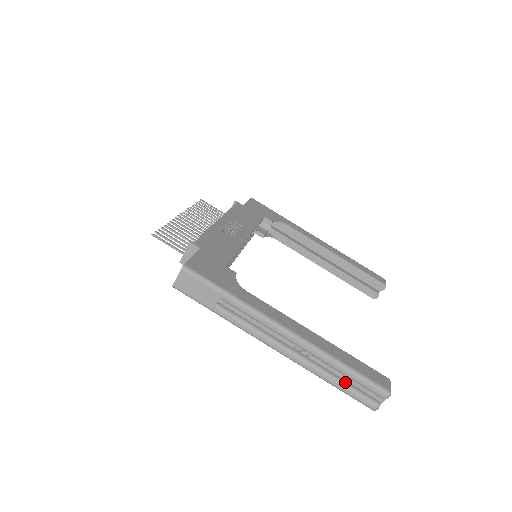
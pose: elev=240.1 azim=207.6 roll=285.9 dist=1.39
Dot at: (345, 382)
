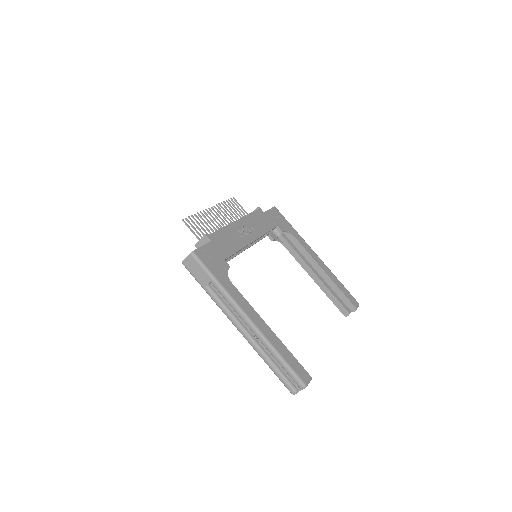
Dot at: (278, 368)
